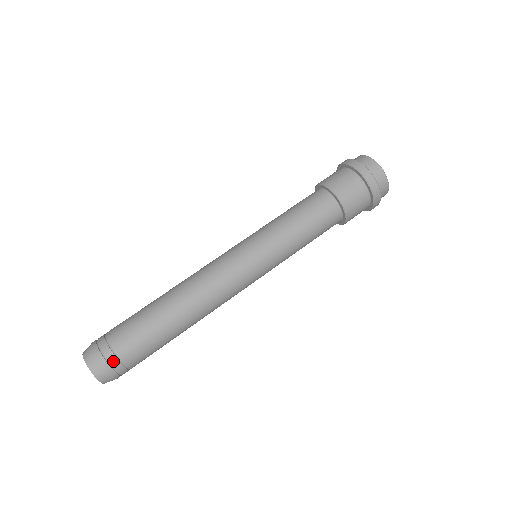
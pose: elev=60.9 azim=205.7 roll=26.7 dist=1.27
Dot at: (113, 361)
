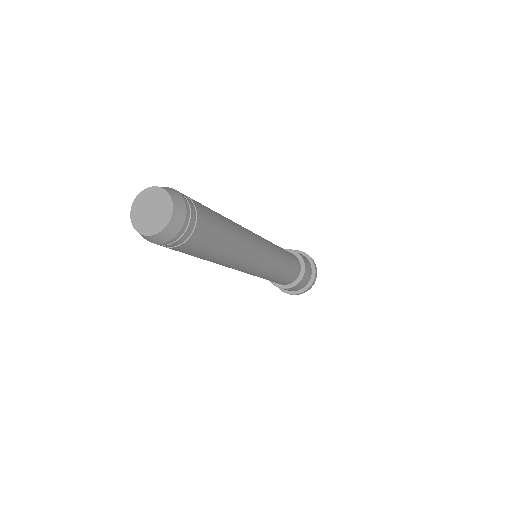
Dot at: (192, 224)
